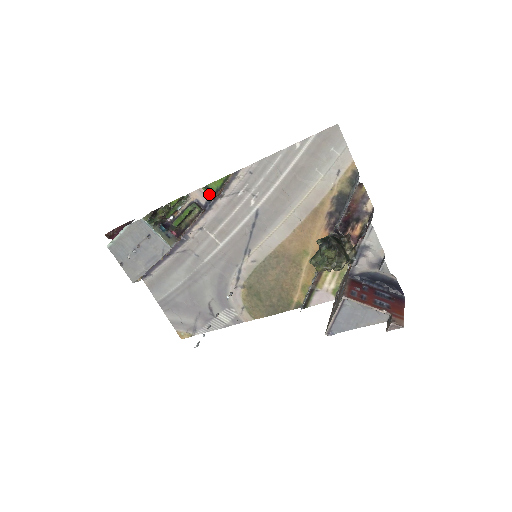
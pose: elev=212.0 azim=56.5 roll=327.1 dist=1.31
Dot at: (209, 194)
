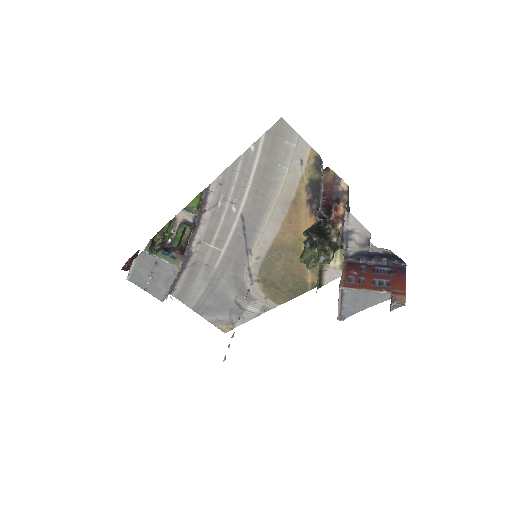
Dot at: (192, 213)
